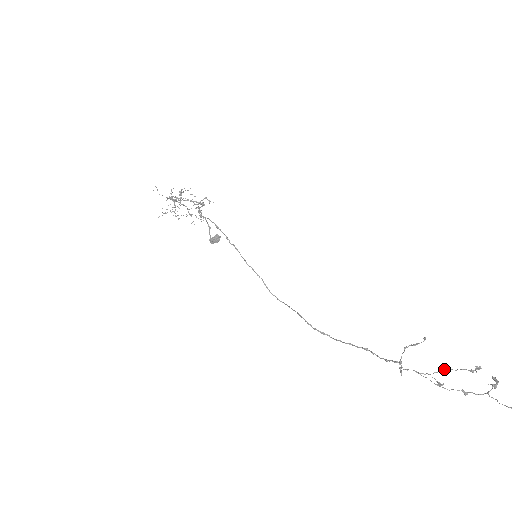
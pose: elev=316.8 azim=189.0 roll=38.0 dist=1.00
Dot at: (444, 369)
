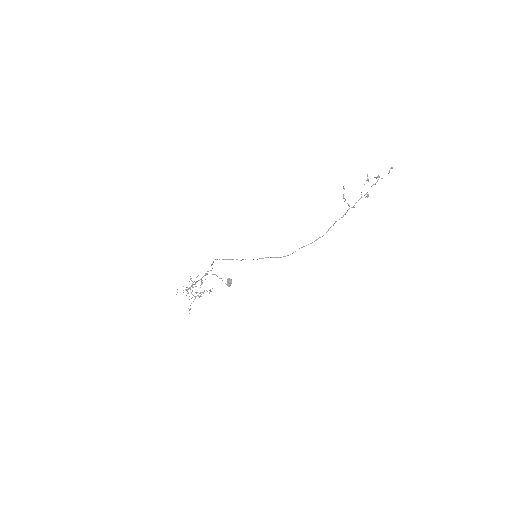
Dot at: occluded
